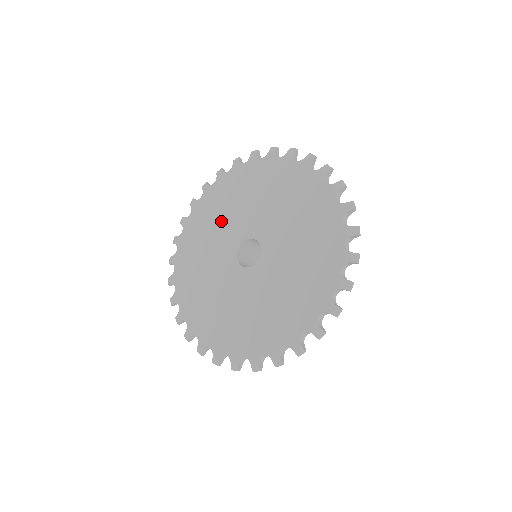
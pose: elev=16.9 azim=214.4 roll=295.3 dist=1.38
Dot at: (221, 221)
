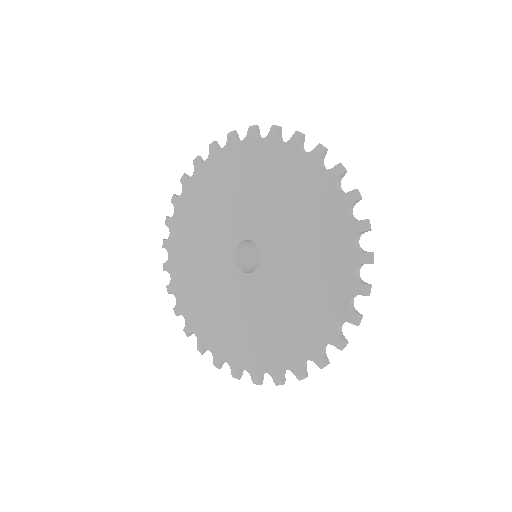
Dot at: (224, 203)
